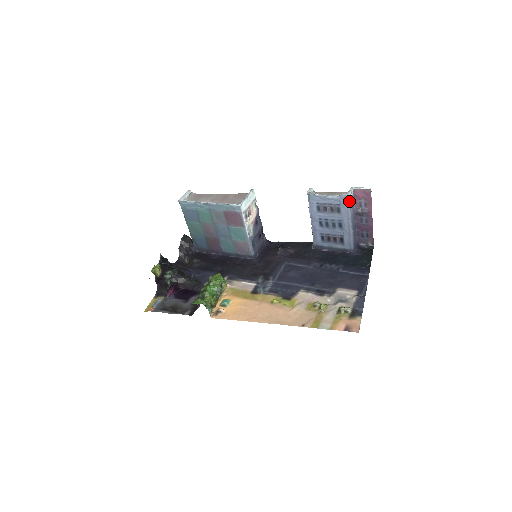
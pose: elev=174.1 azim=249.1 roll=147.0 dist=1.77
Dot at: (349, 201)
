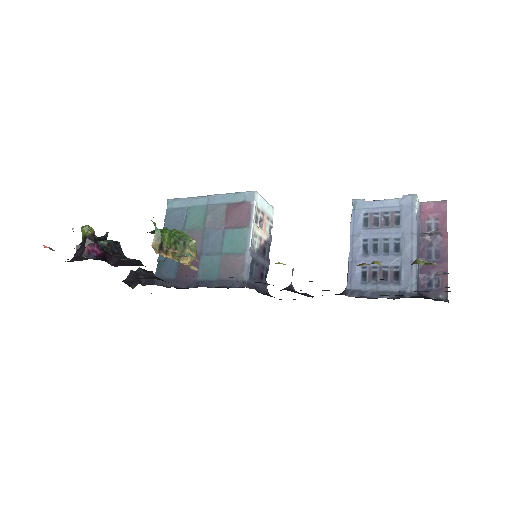
Dot at: (416, 203)
